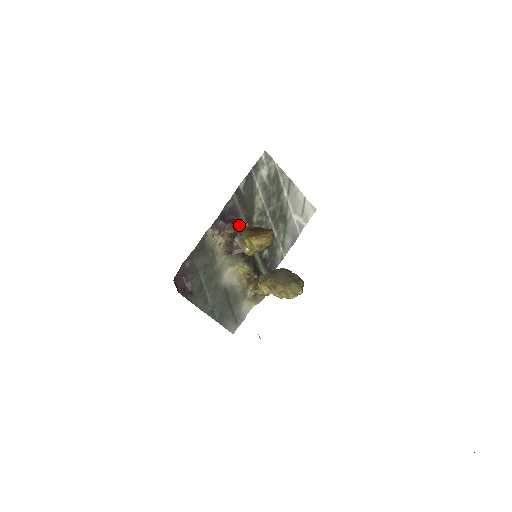
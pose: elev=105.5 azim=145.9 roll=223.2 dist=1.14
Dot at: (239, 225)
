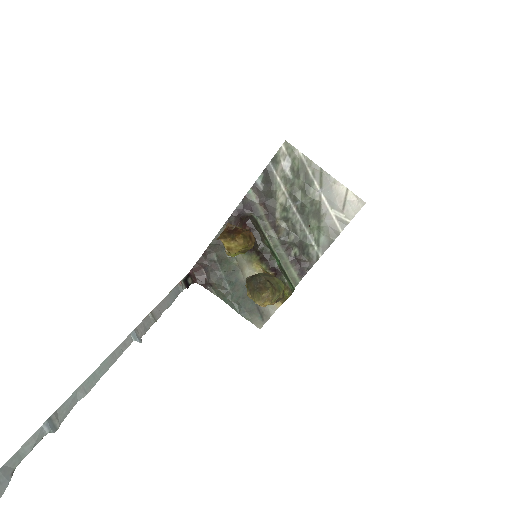
Dot at: (251, 222)
